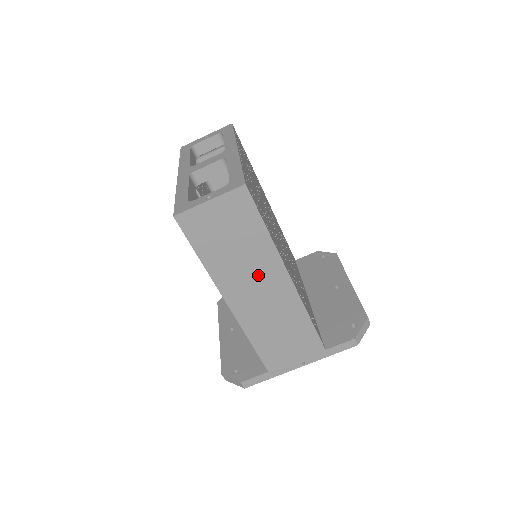
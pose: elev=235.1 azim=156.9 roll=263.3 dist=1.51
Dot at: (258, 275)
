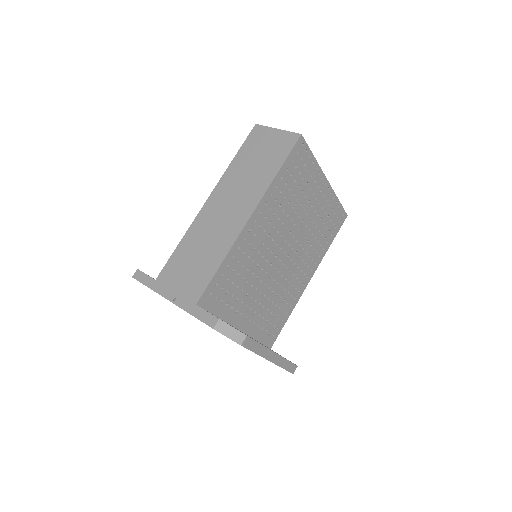
Dot at: (241, 196)
